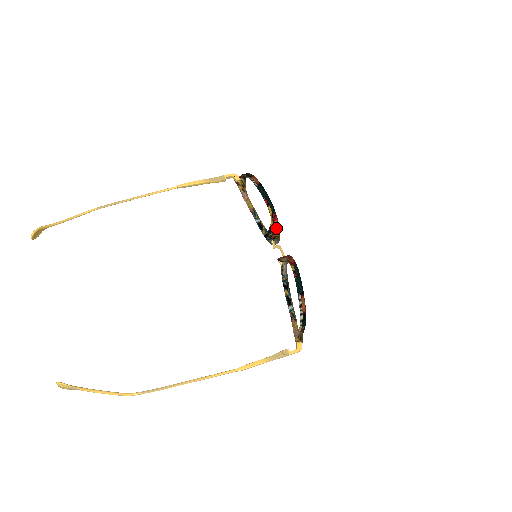
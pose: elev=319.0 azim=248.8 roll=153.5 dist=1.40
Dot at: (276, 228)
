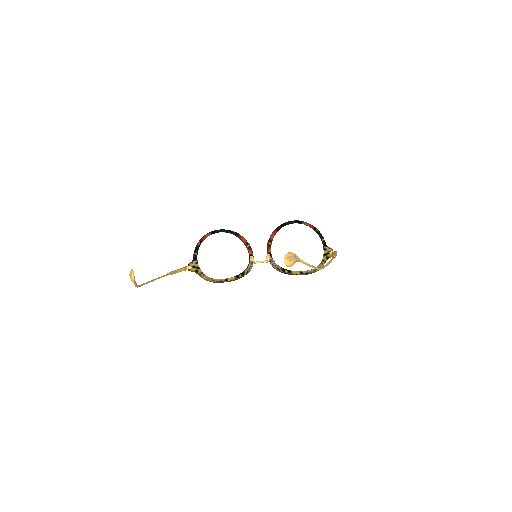
Dot at: (245, 245)
